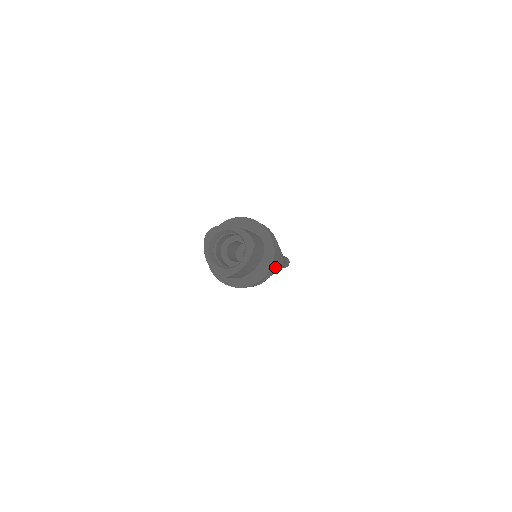
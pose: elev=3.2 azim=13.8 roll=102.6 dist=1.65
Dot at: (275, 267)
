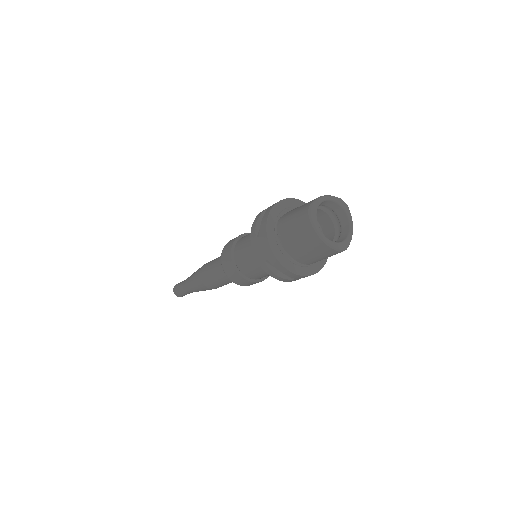
Dot at: occluded
